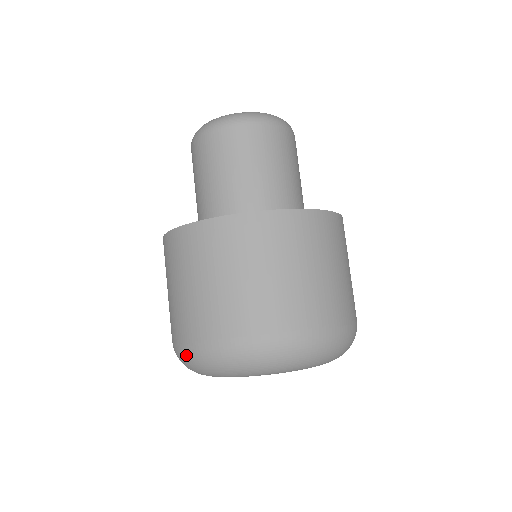
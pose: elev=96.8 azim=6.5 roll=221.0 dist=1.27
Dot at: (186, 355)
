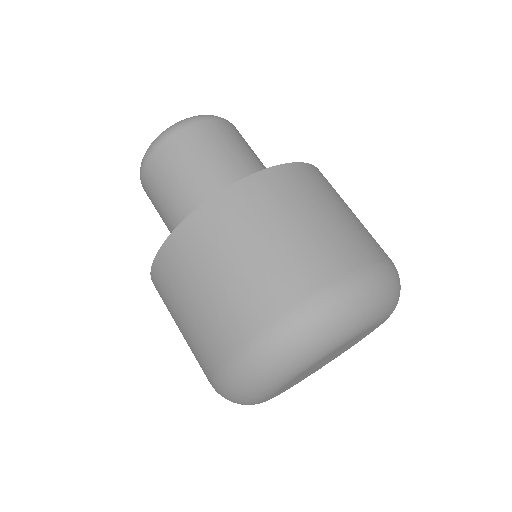
Dot at: (306, 320)
